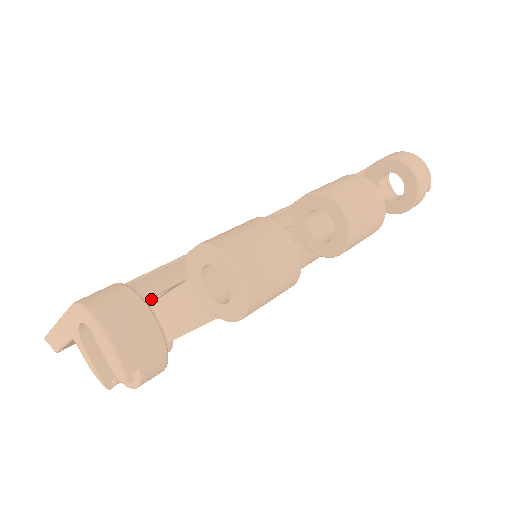
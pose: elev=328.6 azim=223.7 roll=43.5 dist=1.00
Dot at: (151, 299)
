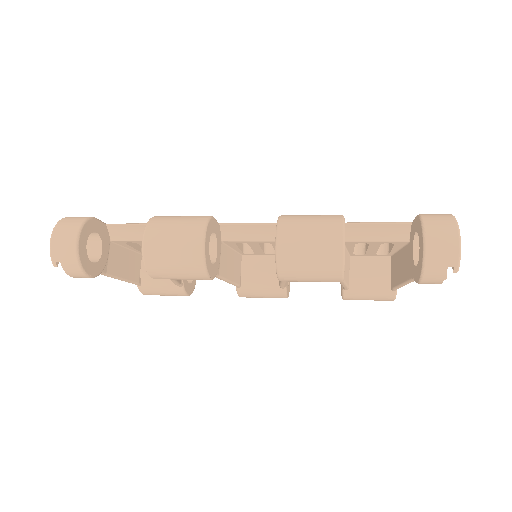
Dot at: occluded
